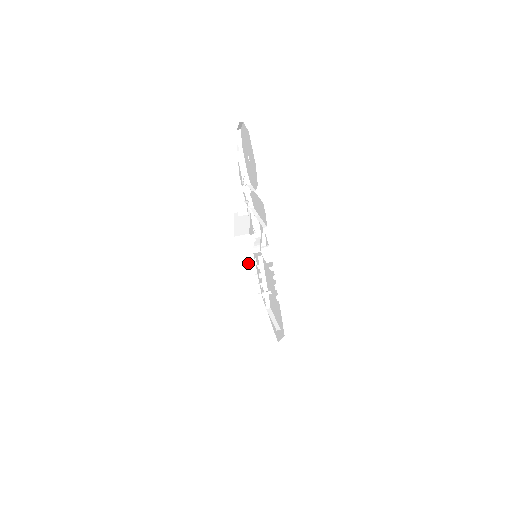
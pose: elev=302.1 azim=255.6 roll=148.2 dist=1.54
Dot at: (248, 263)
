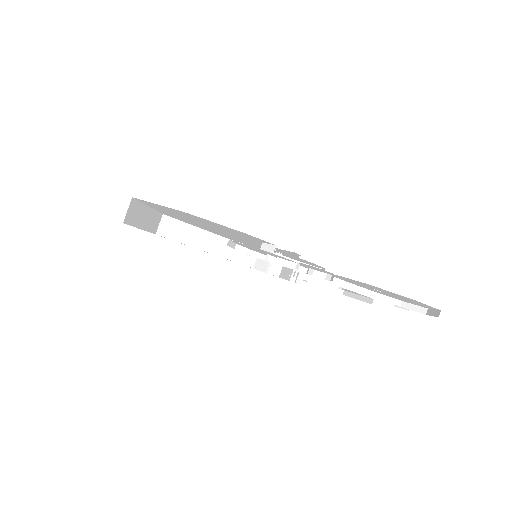
Dot at: (143, 216)
